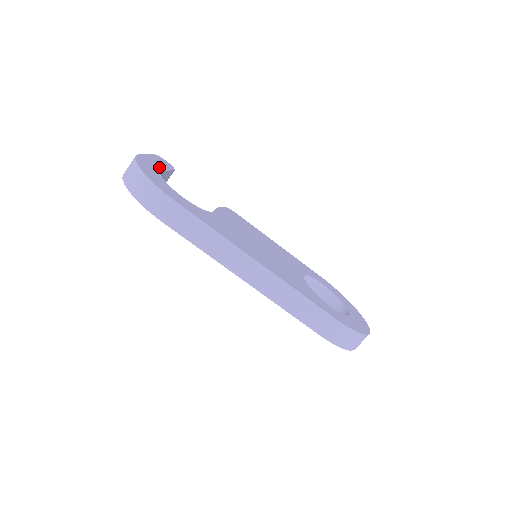
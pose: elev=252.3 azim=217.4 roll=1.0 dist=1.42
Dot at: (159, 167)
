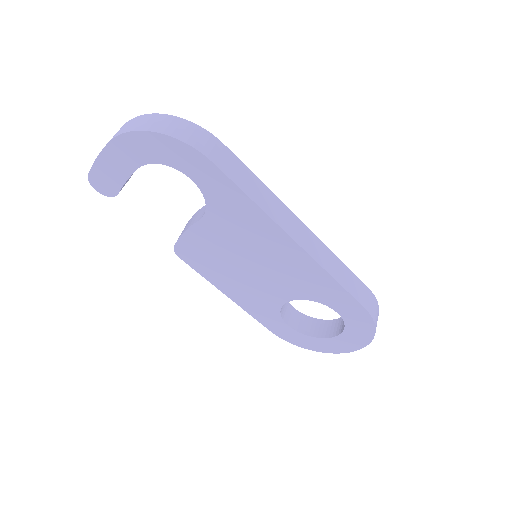
Dot at: occluded
